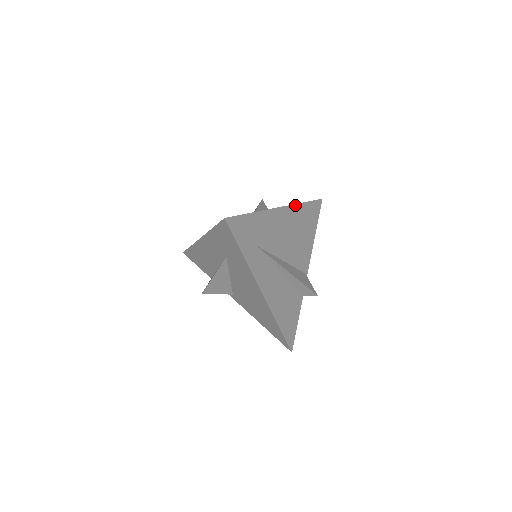
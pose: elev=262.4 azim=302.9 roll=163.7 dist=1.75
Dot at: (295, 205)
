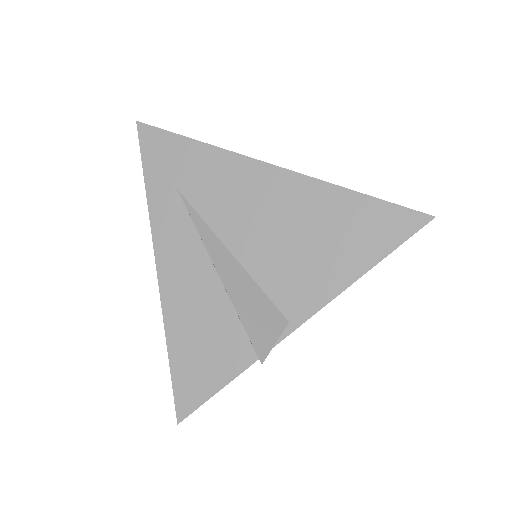
Dot at: (320, 182)
